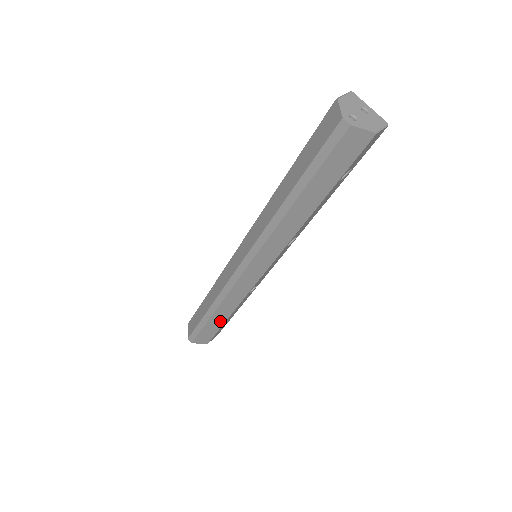
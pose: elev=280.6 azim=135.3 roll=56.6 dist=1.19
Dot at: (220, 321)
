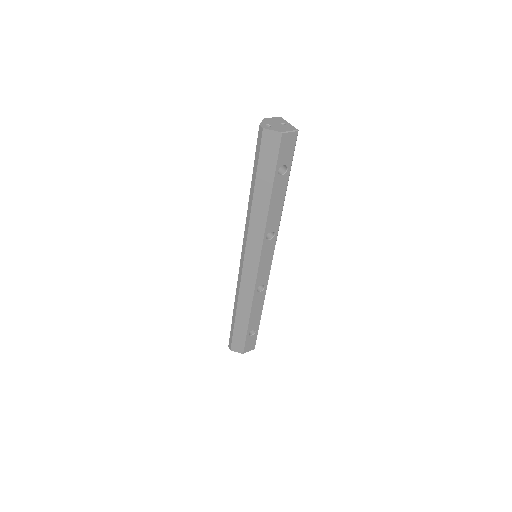
Dot at: (244, 323)
